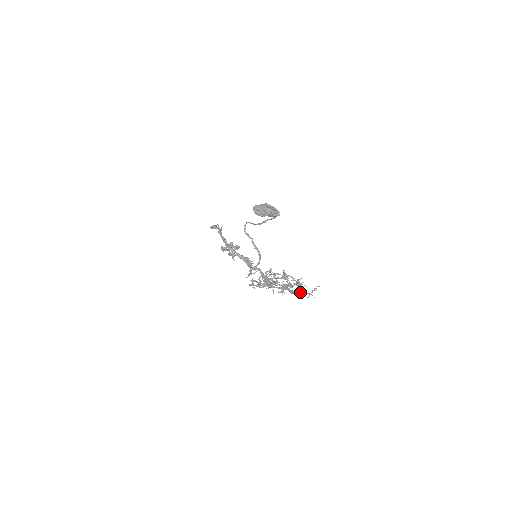
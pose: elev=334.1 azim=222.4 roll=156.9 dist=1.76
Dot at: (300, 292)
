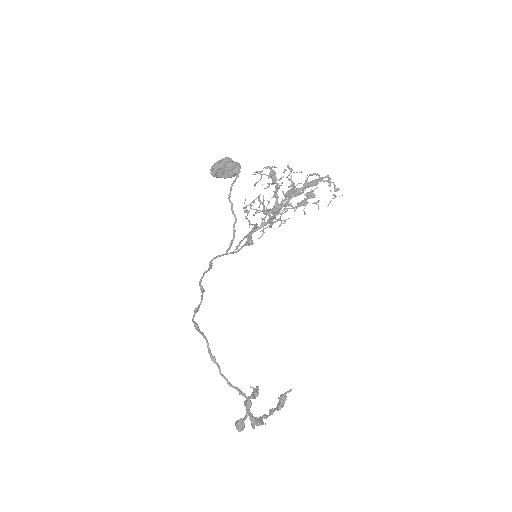
Dot at: (314, 181)
